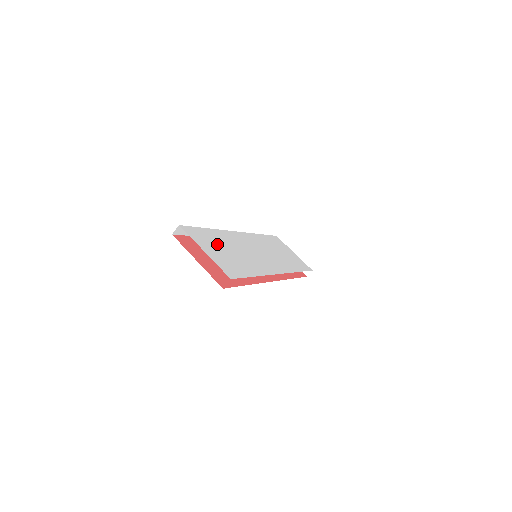
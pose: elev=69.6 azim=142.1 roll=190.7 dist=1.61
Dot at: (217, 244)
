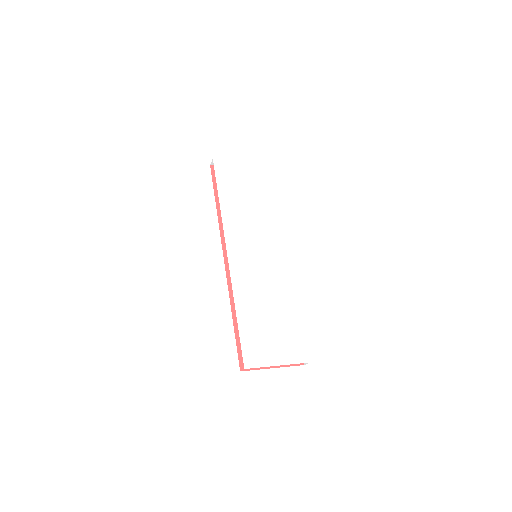
Dot at: (261, 329)
